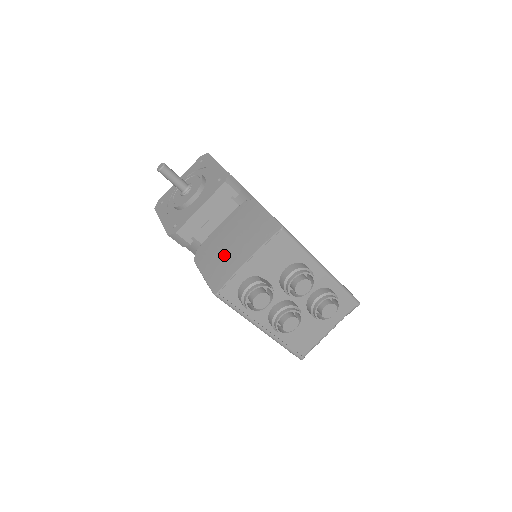
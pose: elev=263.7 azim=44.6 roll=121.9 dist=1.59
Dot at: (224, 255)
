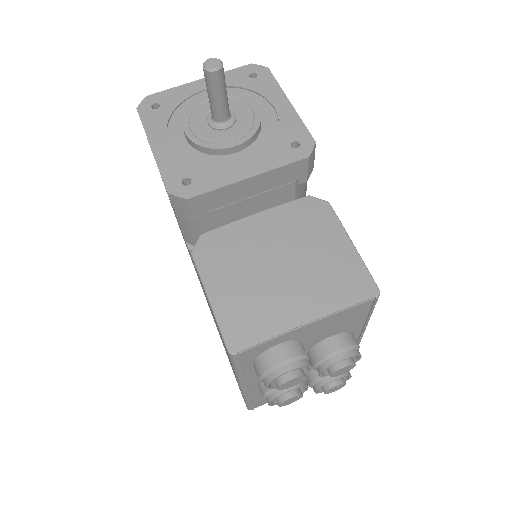
Dot at: (262, 284)
